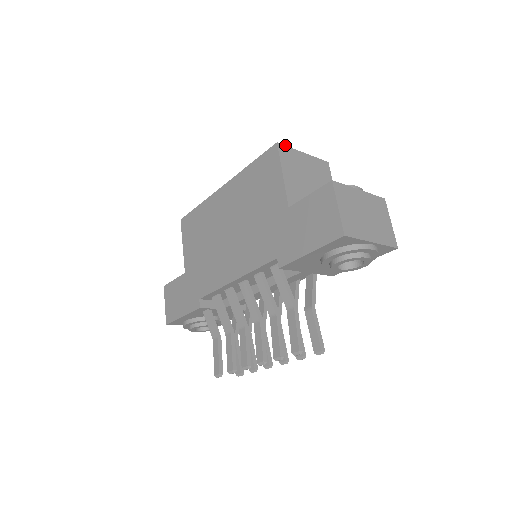
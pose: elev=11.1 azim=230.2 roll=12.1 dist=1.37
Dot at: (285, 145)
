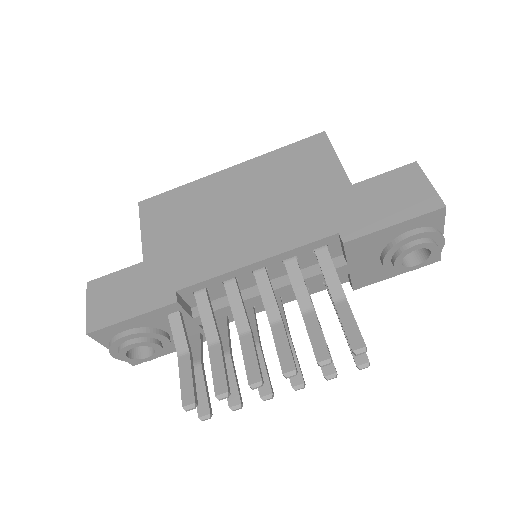
Dot at: occluded
